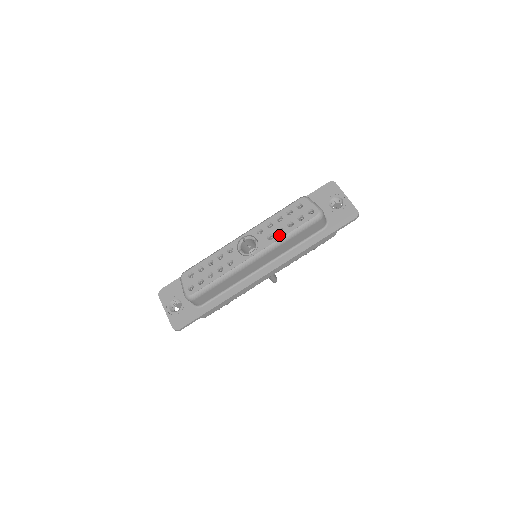
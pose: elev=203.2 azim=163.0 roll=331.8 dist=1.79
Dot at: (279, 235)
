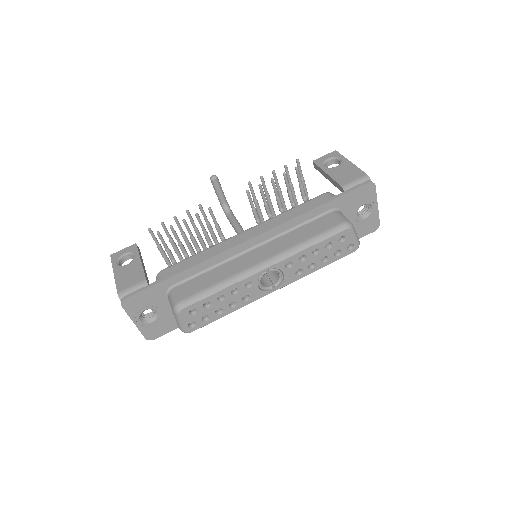
Dot at: (309, 271)
